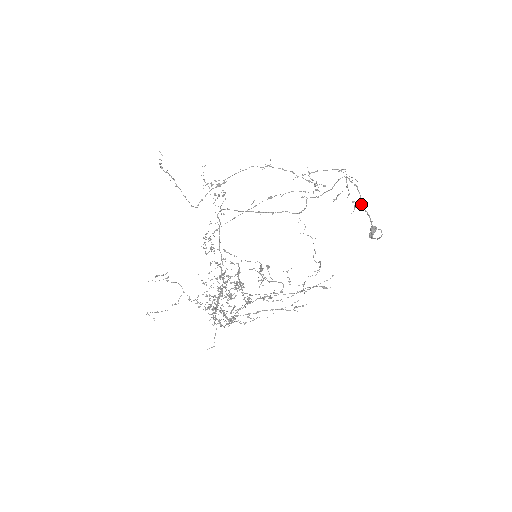
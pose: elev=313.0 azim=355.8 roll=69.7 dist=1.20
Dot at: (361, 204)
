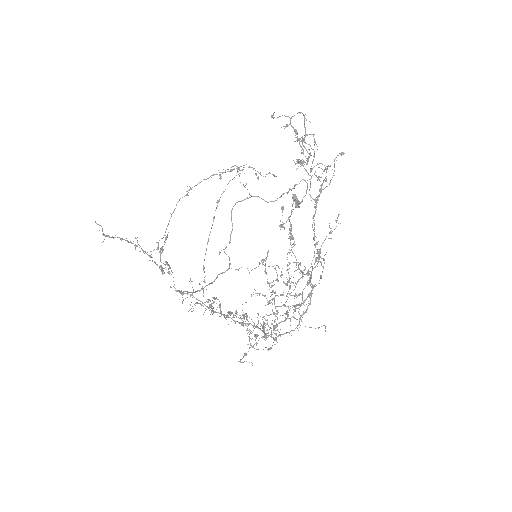
Dot at: occluded
